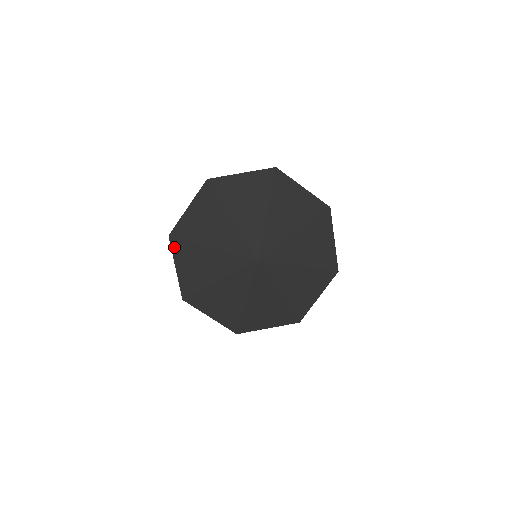
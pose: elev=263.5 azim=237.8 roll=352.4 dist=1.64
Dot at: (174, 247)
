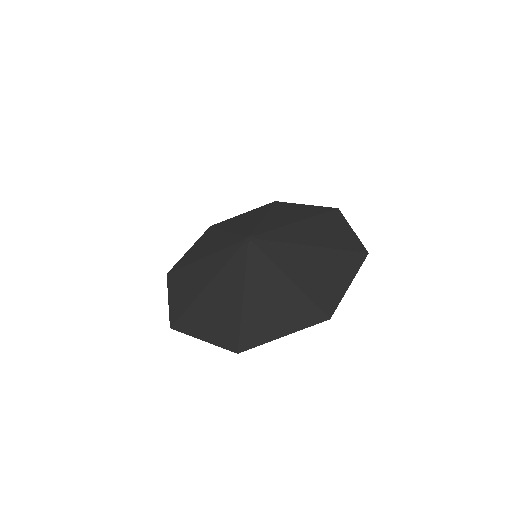
Dot at: (170, 280)
